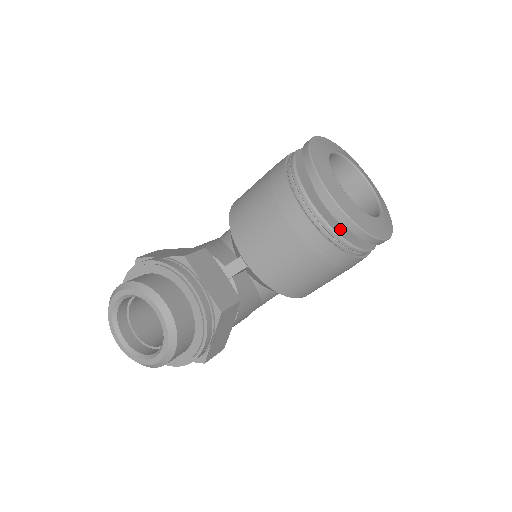
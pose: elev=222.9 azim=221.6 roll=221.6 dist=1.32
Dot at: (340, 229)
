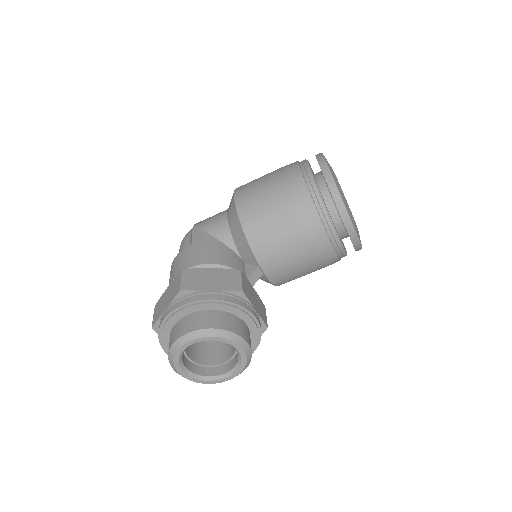
Dot at: (343, 245)
